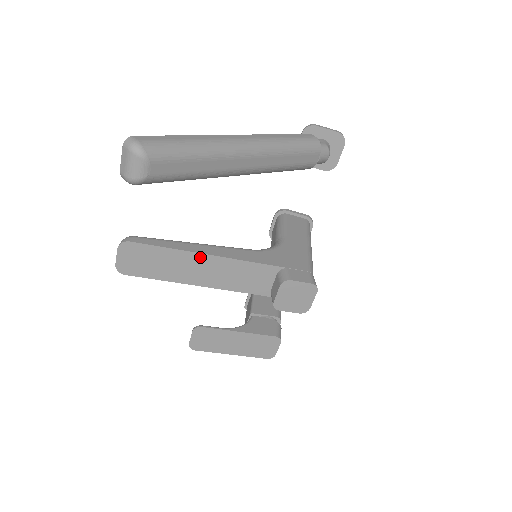
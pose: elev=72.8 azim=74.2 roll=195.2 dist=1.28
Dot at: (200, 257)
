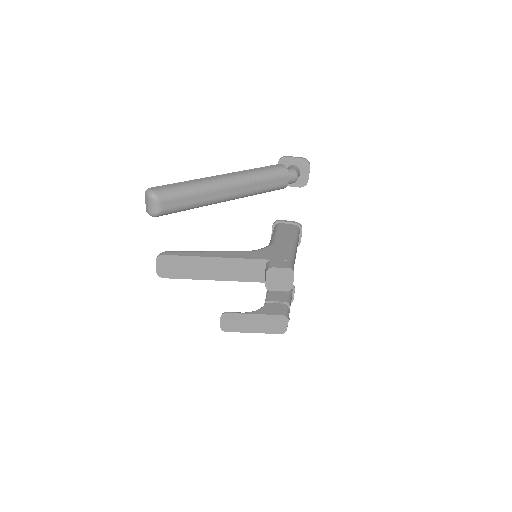
Dot at: (210, 260)
